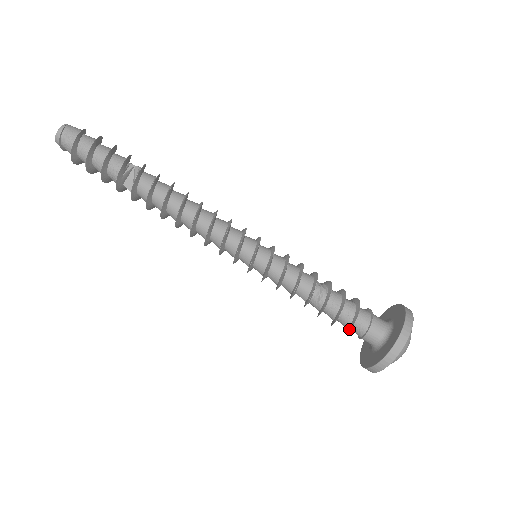
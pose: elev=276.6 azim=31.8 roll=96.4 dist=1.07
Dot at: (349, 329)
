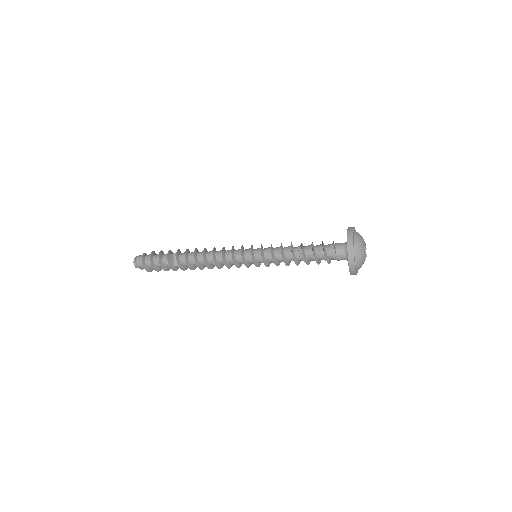
Dot at: (325, 259)
